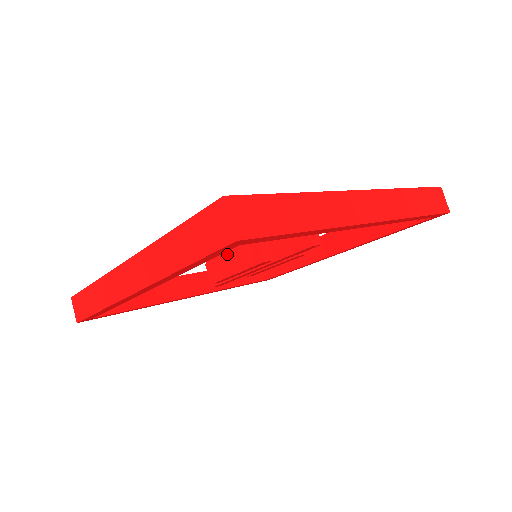
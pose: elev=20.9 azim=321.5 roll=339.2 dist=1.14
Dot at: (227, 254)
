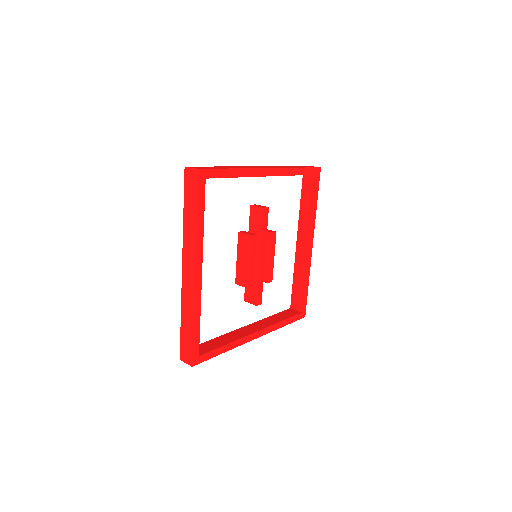
Dot at: (239, 262)
